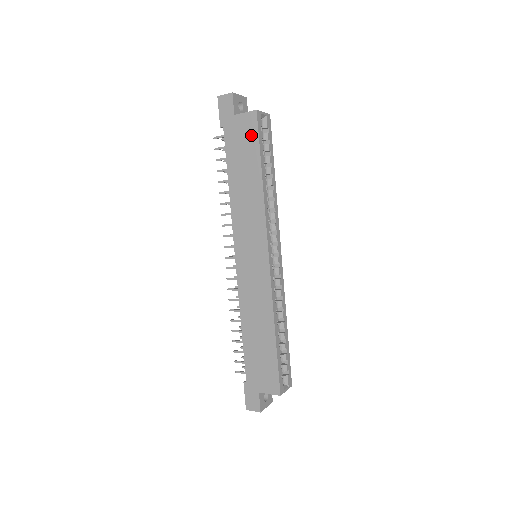
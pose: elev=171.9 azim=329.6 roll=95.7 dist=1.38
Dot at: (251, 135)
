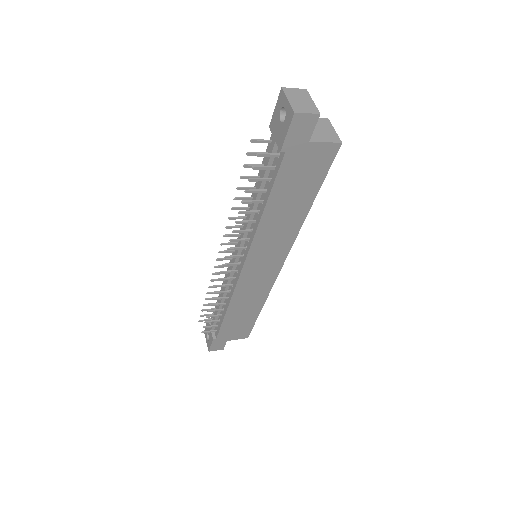
Dot at: (320, 168)
